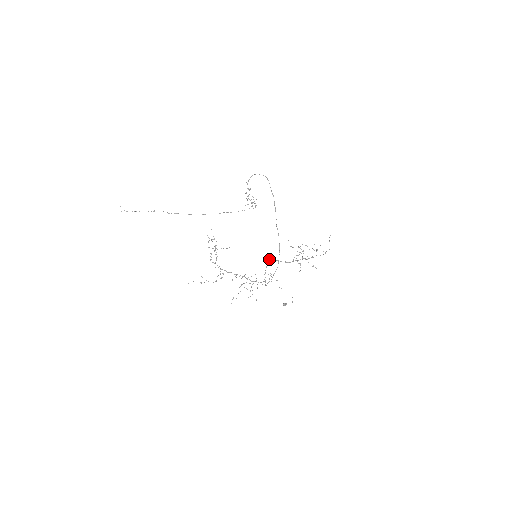
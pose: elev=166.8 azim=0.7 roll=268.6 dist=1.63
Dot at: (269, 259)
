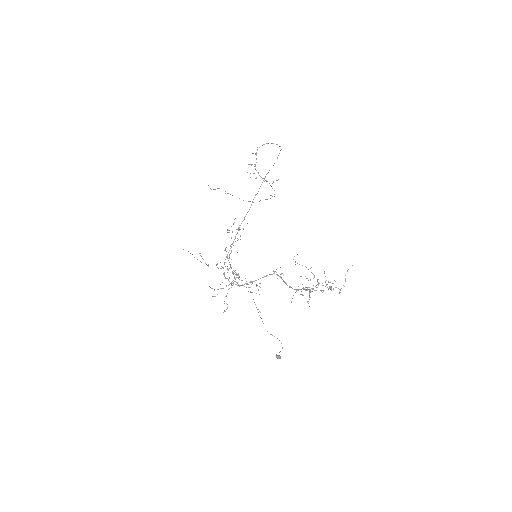
Dot at: occluded
